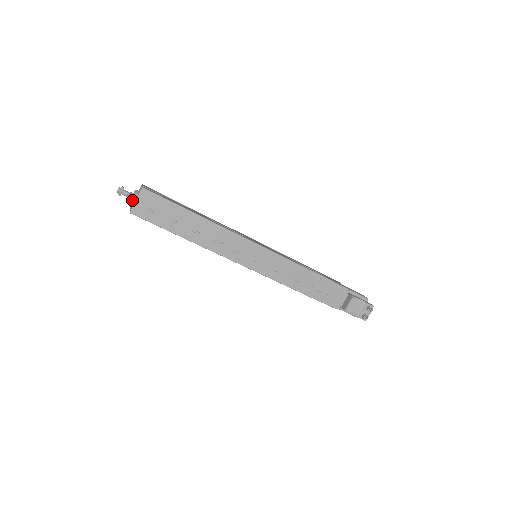
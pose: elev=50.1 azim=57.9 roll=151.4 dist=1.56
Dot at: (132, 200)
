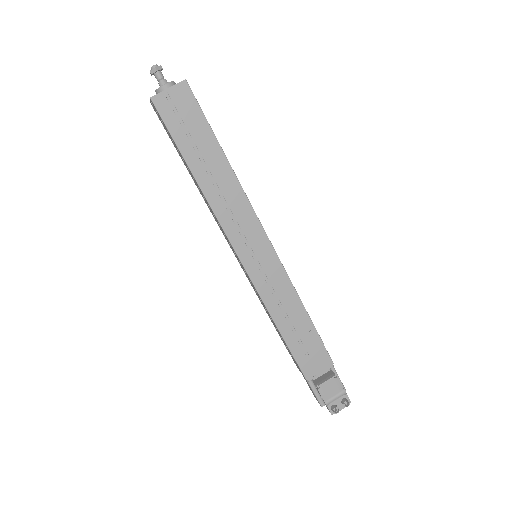
Dot at: (162, 87)
